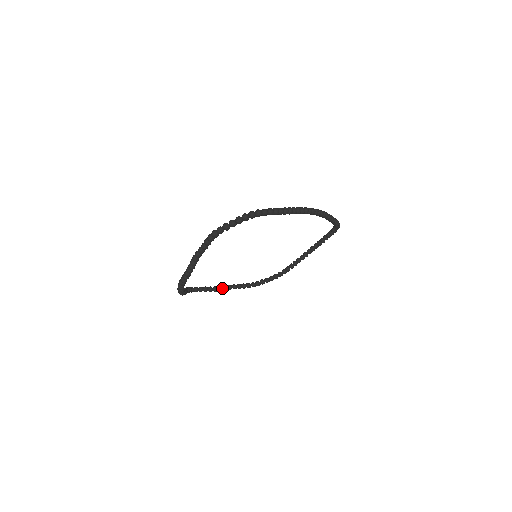
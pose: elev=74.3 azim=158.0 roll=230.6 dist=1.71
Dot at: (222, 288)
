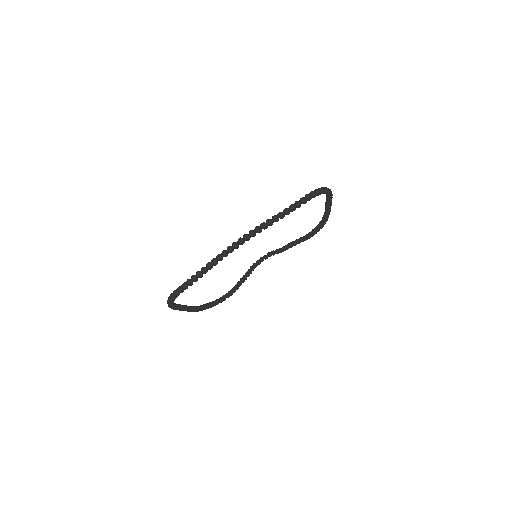
Dot at: (284, 249)
